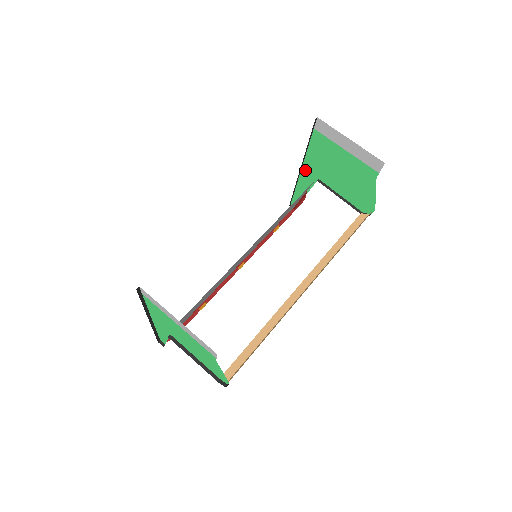
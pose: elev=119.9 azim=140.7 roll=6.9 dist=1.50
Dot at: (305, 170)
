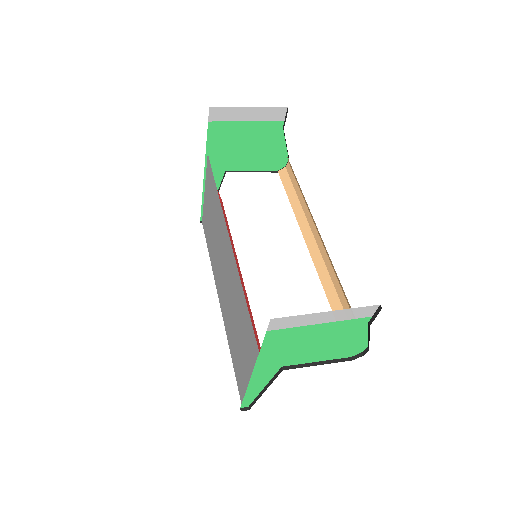
Dot at: occluded
